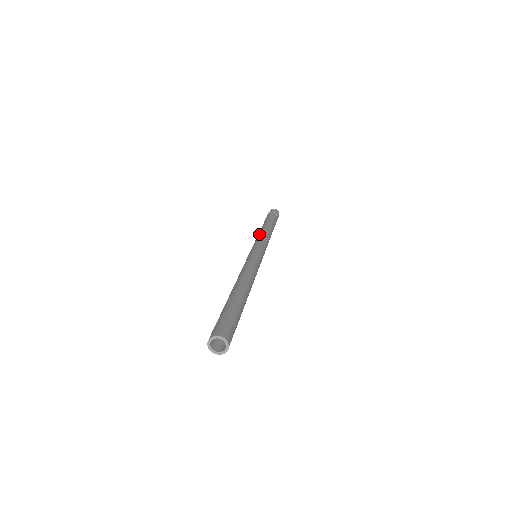
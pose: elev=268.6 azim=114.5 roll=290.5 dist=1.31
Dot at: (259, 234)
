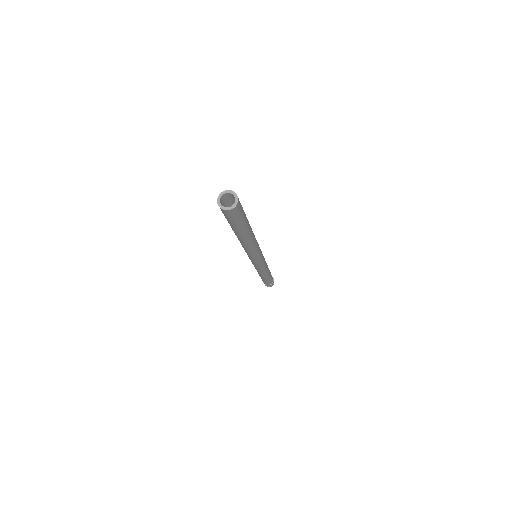
Dot at: occluded
